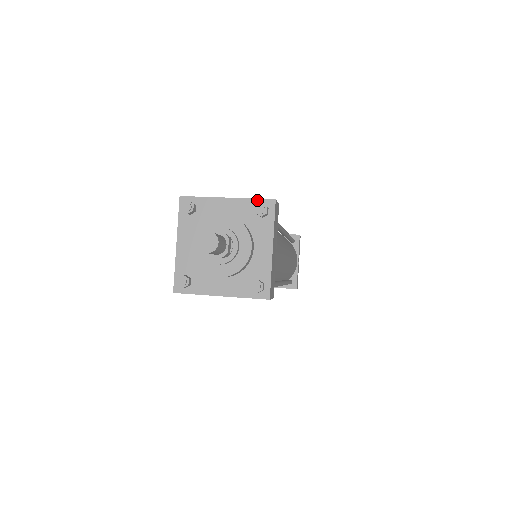
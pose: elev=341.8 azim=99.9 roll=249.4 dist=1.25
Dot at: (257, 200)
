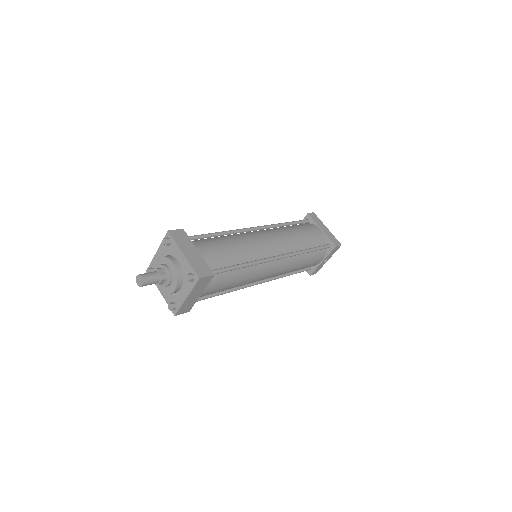
Dot at: (193, 270)
